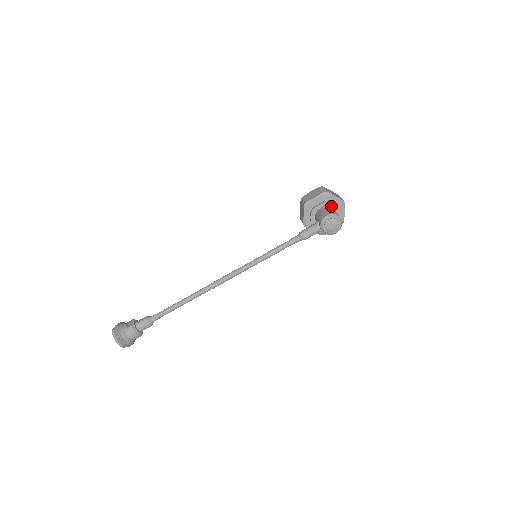
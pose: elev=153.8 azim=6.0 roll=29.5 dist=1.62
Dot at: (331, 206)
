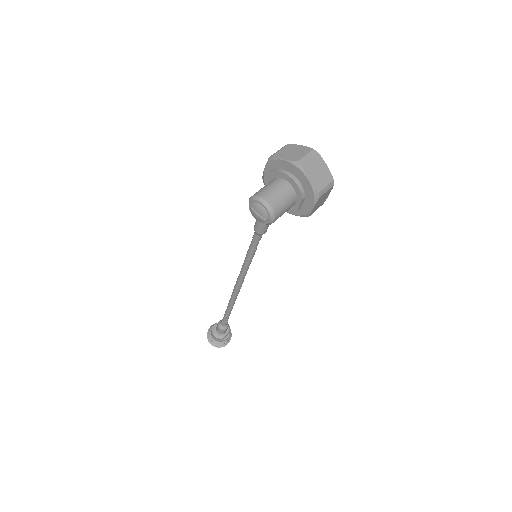
Dot at: (280, 176)
